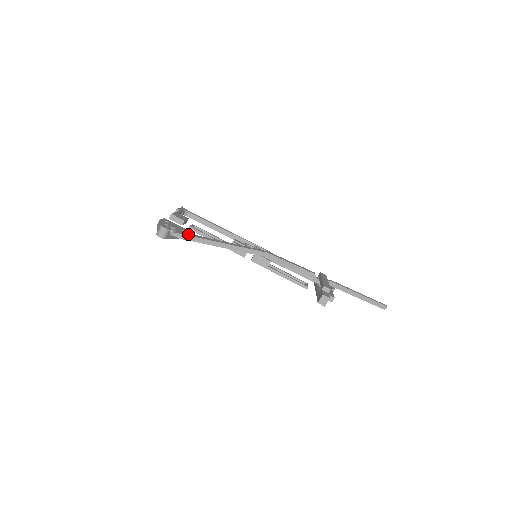
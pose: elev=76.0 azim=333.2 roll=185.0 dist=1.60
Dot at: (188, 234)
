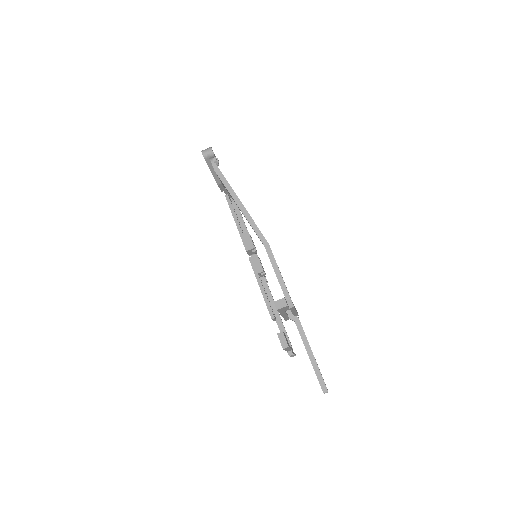
Dot at: (223, 175)
